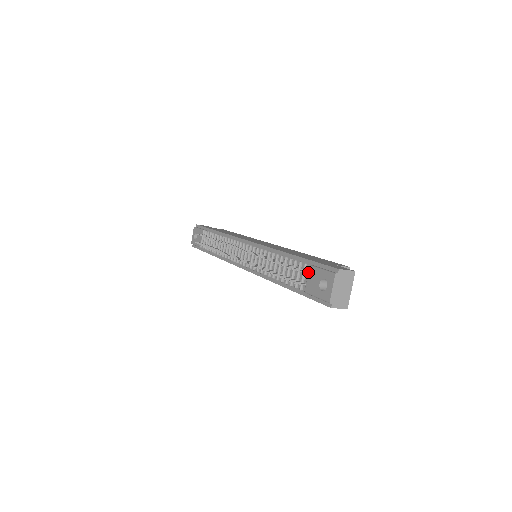
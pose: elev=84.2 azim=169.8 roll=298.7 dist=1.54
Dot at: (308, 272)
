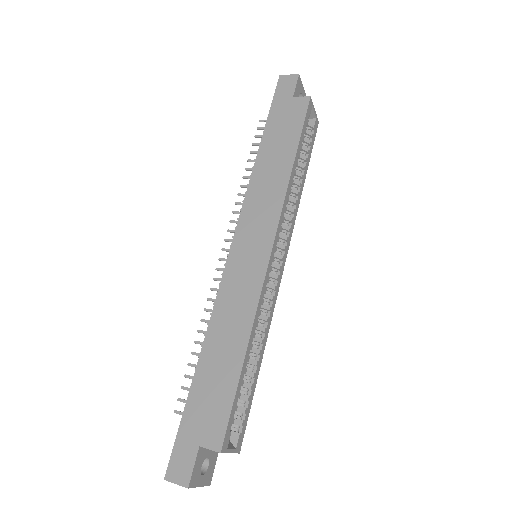
Dot at: occluded
